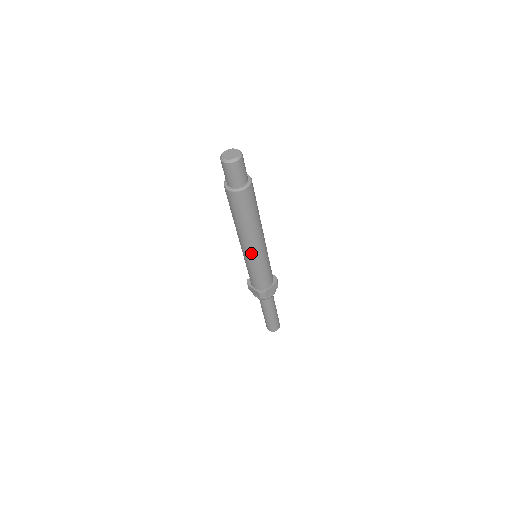
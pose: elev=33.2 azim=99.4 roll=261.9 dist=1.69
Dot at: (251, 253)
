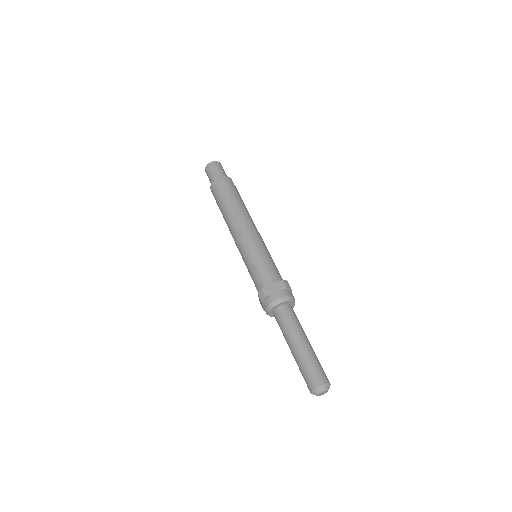
Dot at: (238, 241)
